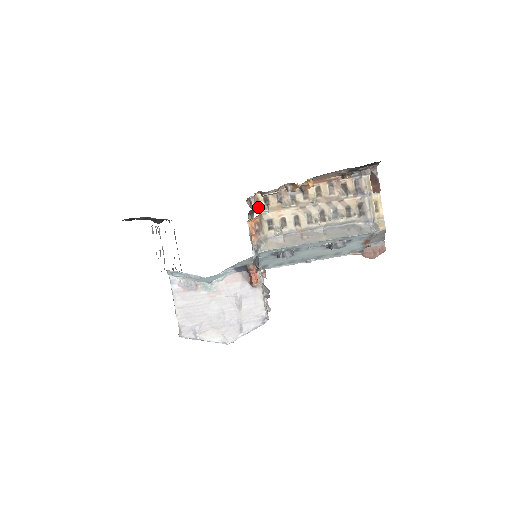
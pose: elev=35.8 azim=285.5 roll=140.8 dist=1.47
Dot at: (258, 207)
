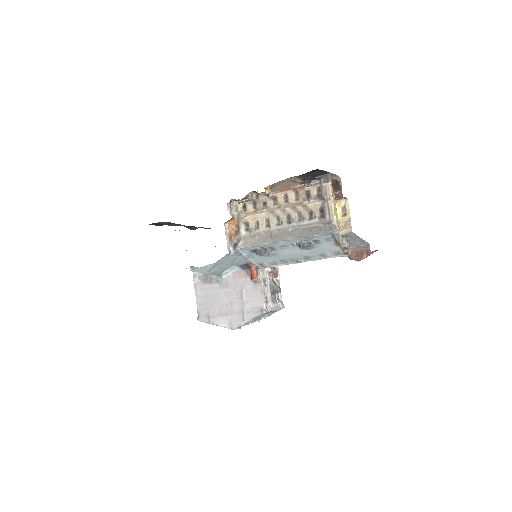
Dot at: (237, 212)
